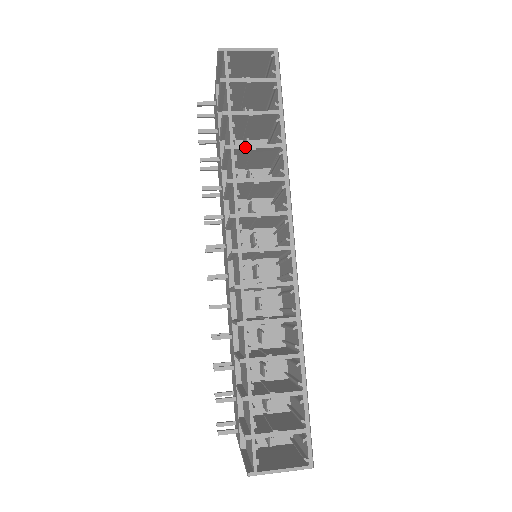
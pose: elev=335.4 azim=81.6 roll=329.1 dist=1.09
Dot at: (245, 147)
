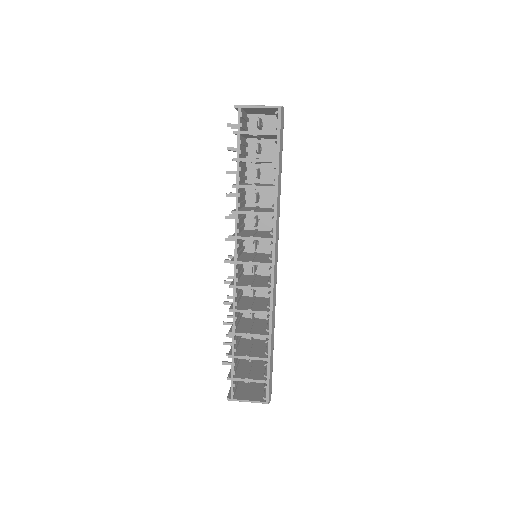
Dot at: (247, 187)
